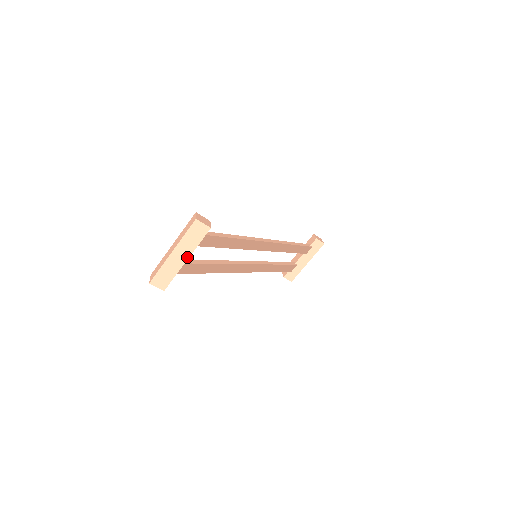
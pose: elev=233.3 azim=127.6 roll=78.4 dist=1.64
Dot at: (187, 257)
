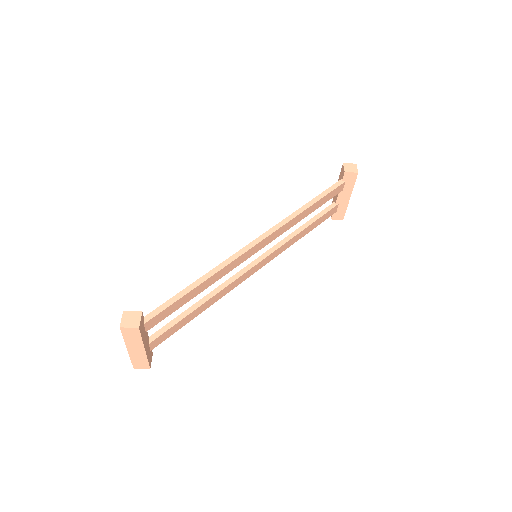
Dot at: (143, 348)
